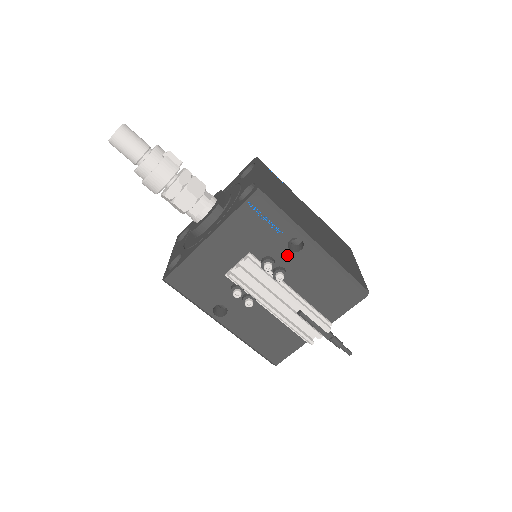
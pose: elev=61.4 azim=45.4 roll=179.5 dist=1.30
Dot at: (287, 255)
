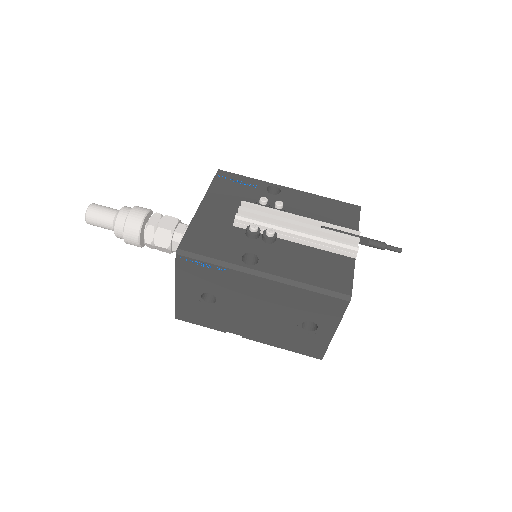
Dot at: (273, 198)
